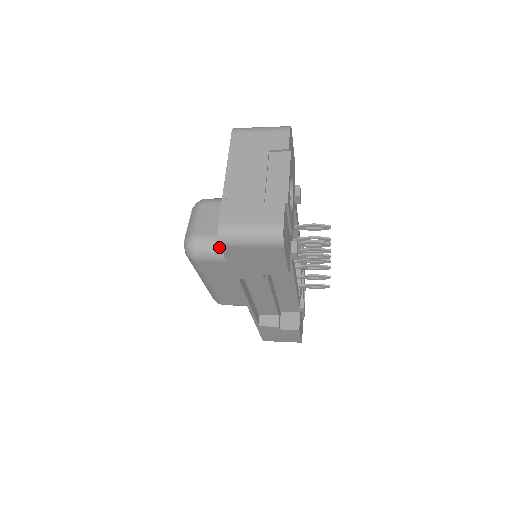
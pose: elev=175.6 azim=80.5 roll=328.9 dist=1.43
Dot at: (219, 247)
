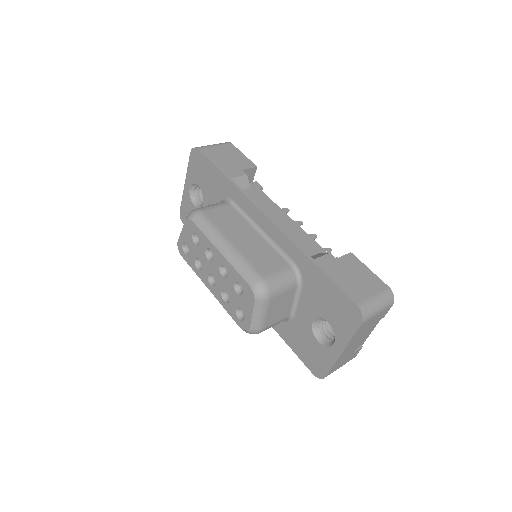
Dot at: occluded
